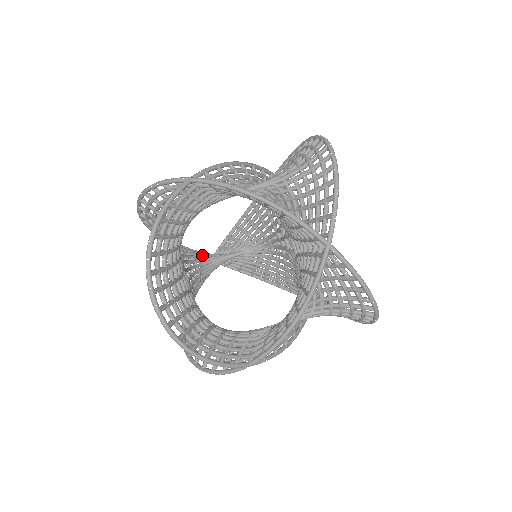
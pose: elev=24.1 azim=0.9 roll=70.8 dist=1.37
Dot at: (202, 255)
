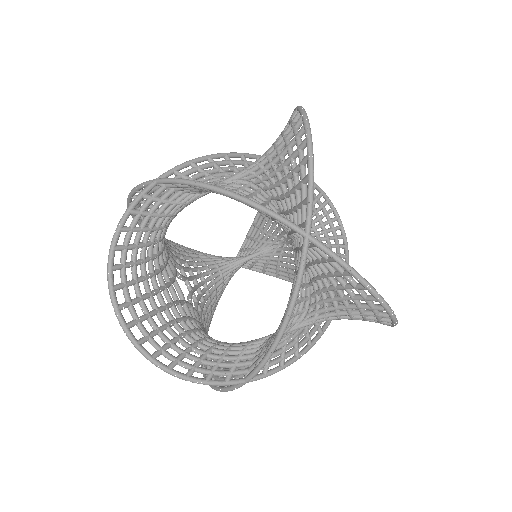
Dot at: (217, 260)
